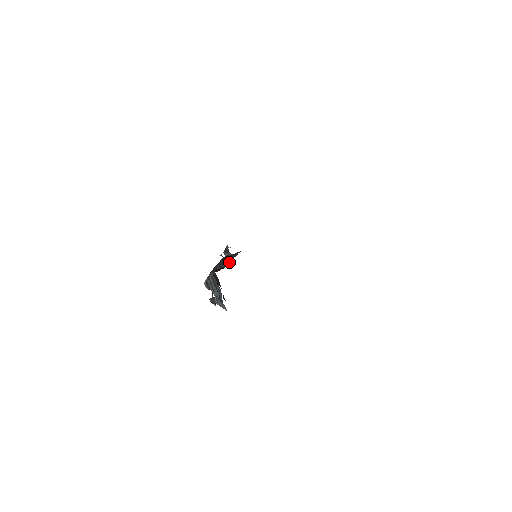
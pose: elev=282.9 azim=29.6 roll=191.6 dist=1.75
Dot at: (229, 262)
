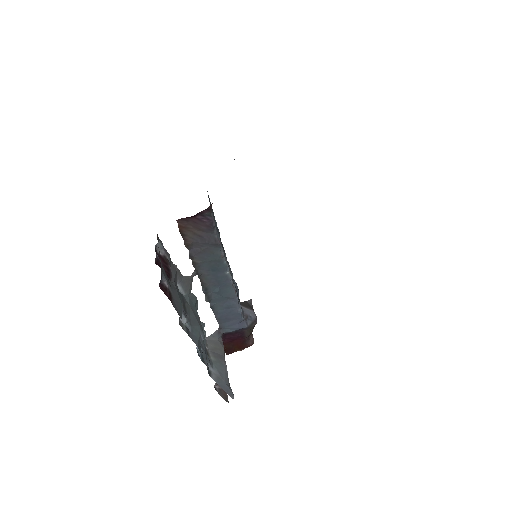
Dot at: (250, 323)
